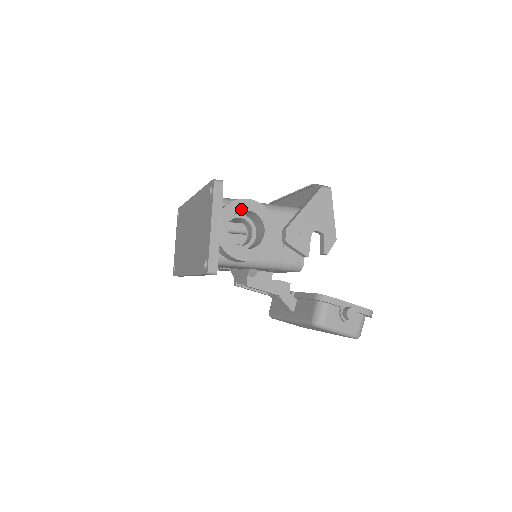
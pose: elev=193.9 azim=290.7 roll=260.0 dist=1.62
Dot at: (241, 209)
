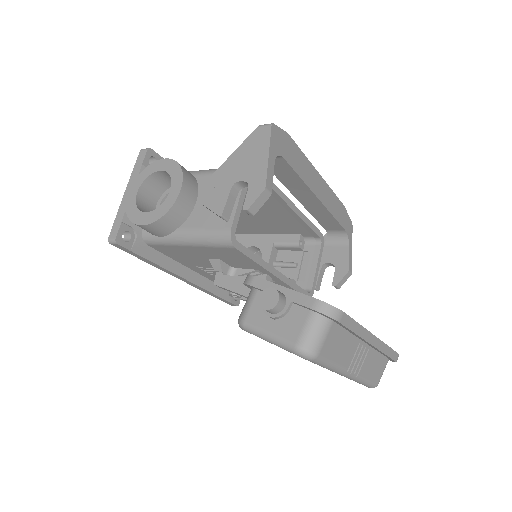
Dot at: (155, 171)
